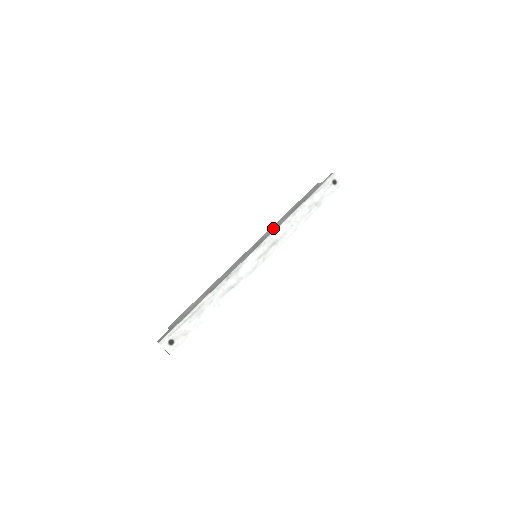
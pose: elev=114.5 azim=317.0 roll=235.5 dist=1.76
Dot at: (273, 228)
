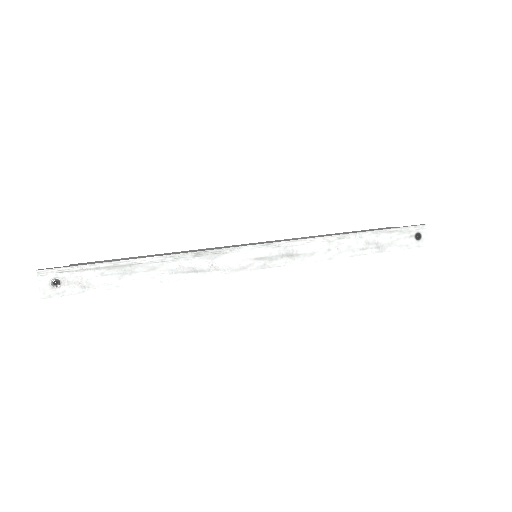
Dot at: occluded
